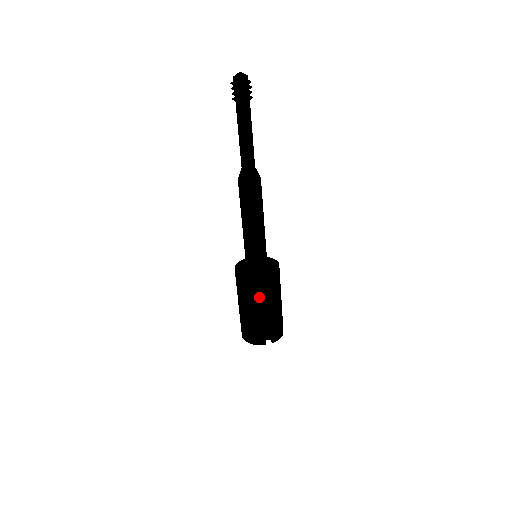
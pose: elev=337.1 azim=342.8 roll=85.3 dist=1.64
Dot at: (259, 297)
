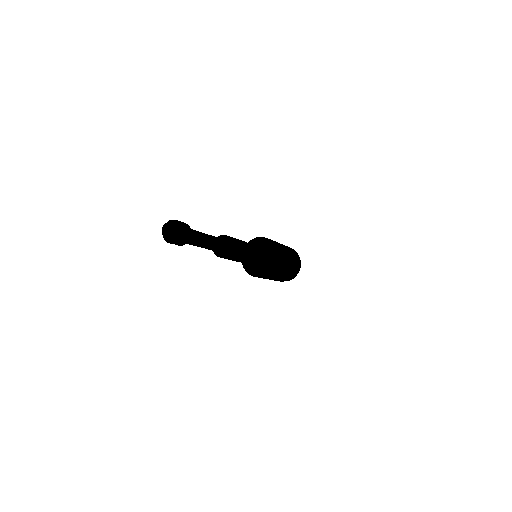
Dot at: occluded
